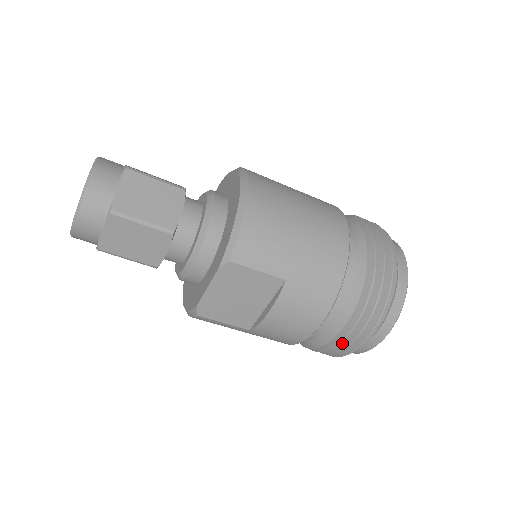
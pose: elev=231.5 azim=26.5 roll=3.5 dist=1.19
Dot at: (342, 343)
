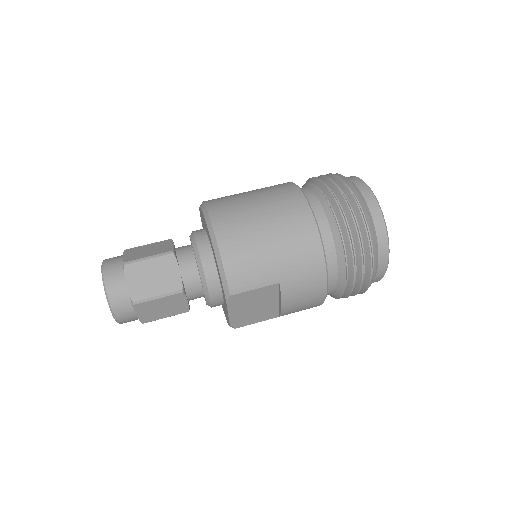
Dot at: (354, 289)
